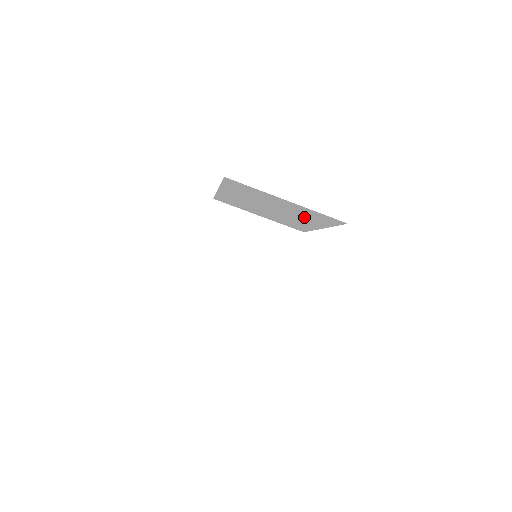
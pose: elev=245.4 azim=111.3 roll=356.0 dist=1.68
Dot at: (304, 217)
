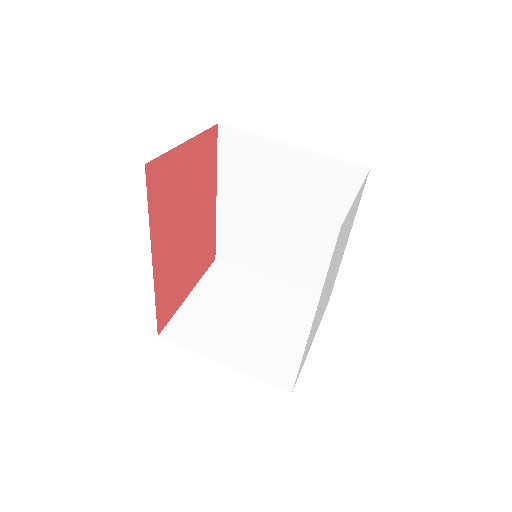
Dot at: (318, 209)
